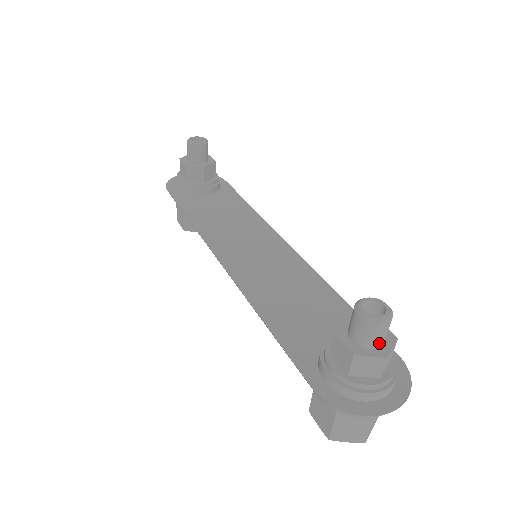
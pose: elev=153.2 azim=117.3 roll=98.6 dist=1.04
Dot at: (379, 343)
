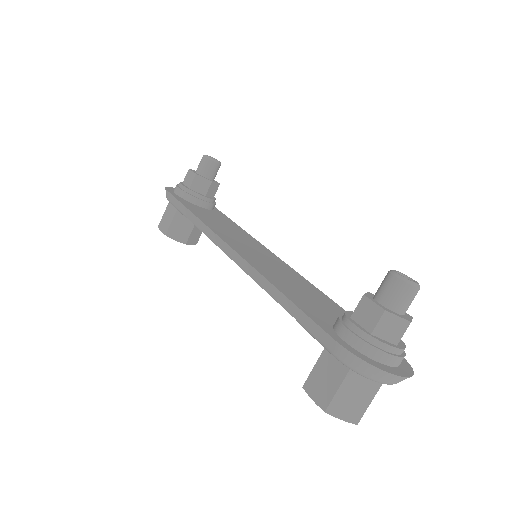
Dot at: (404, 309)
